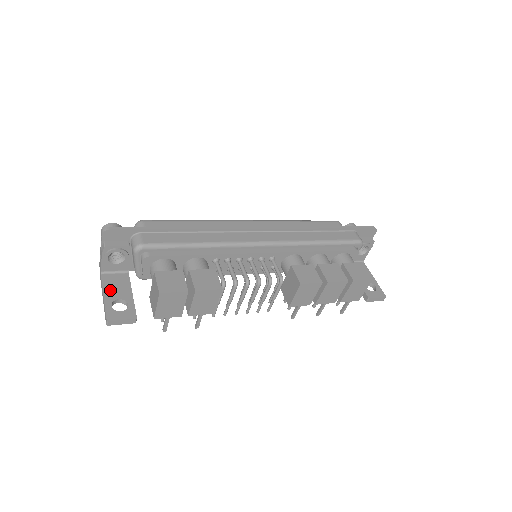
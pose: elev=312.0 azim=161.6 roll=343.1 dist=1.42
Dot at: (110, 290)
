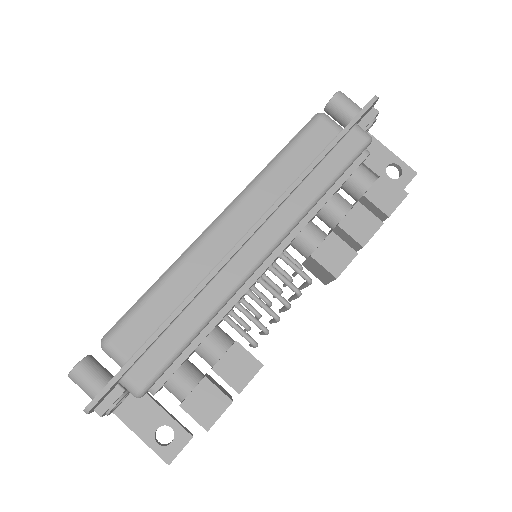
Dot at: (140, 426)
